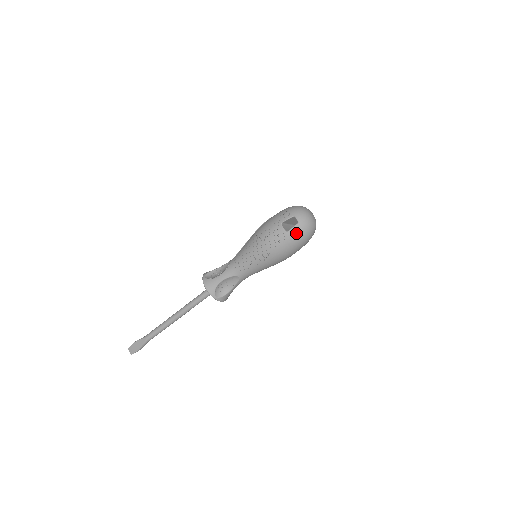
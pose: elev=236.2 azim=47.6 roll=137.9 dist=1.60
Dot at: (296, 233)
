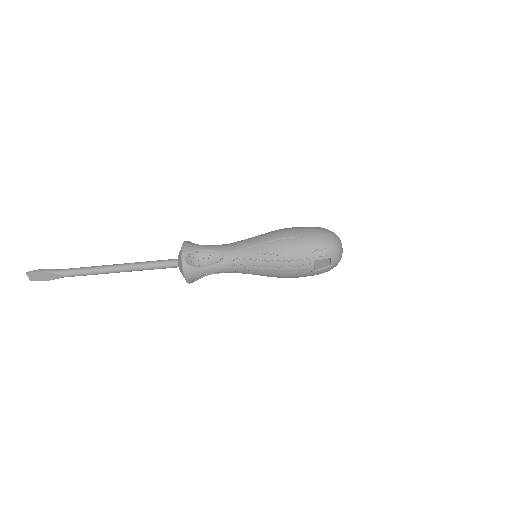
Dot at: (322, 272)
